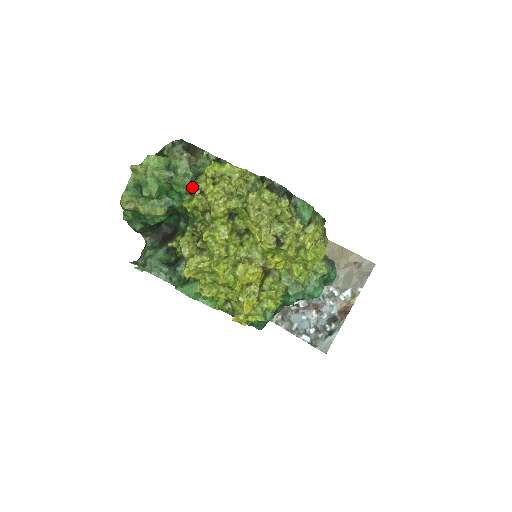
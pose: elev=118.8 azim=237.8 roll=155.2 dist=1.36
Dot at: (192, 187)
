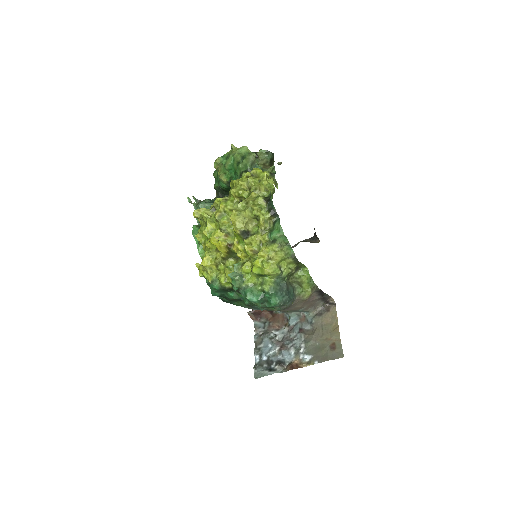
Dot at: (242, 174)
